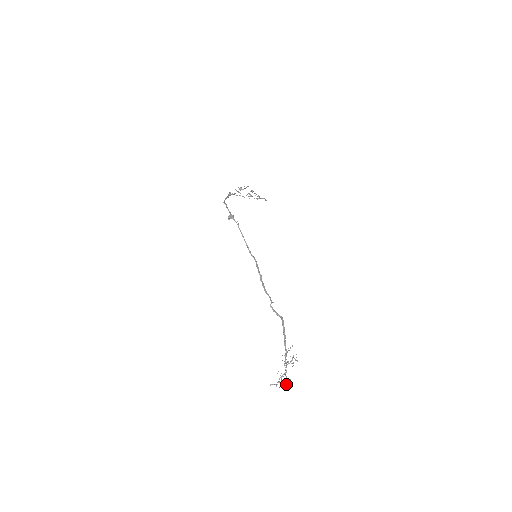
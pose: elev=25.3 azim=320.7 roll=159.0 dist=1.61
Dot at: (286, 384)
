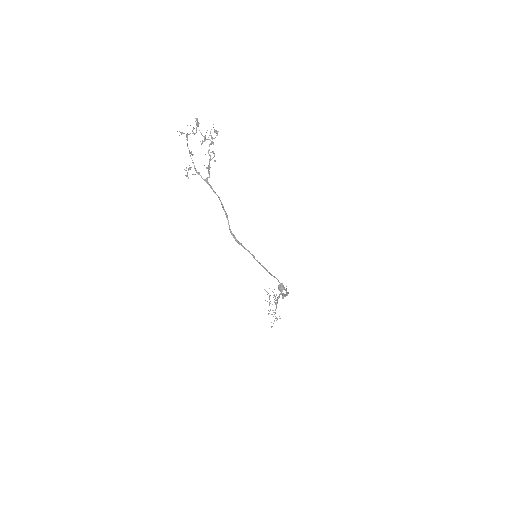
Dot at: occluded
